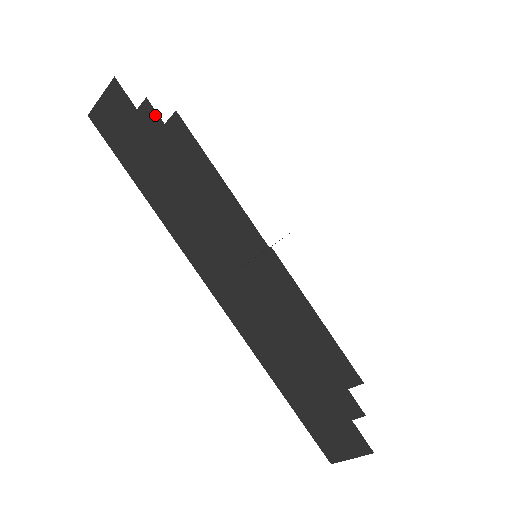
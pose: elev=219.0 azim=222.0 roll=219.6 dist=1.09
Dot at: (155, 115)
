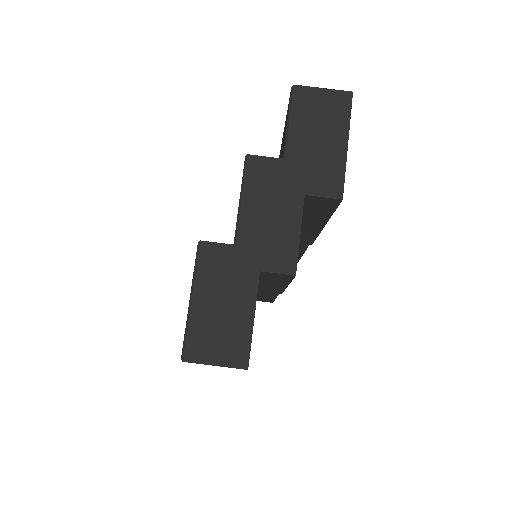
Dot at: occluded
